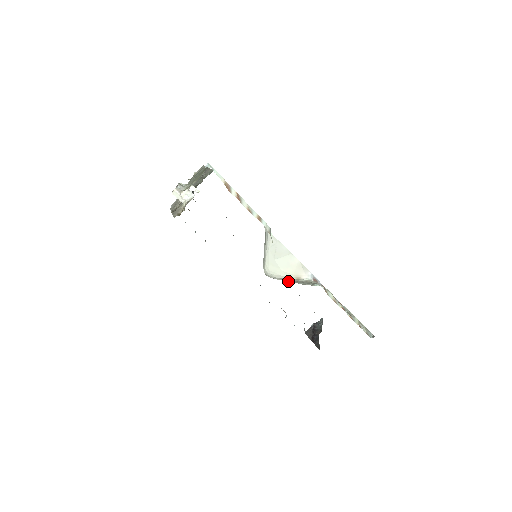
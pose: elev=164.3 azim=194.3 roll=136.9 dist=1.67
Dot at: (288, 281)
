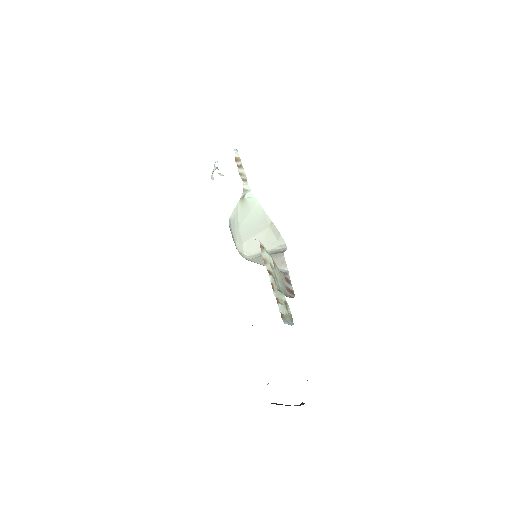
Dot at: occluded
